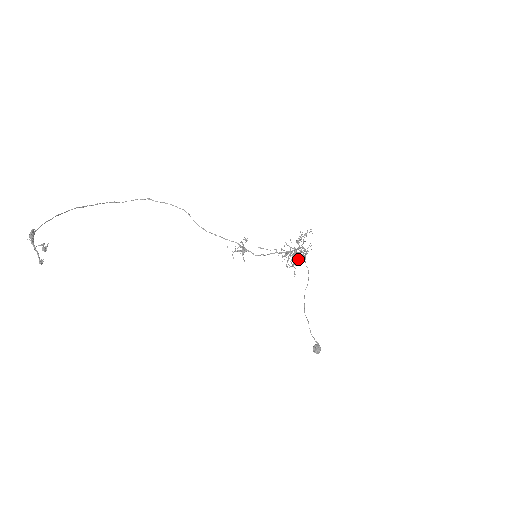
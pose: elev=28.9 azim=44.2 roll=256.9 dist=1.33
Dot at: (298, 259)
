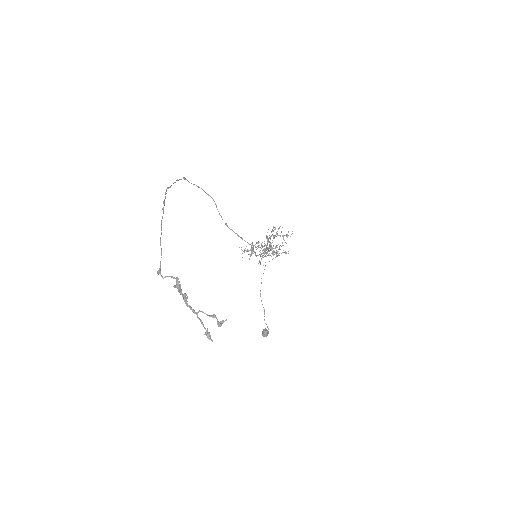
Dot at: occluded
